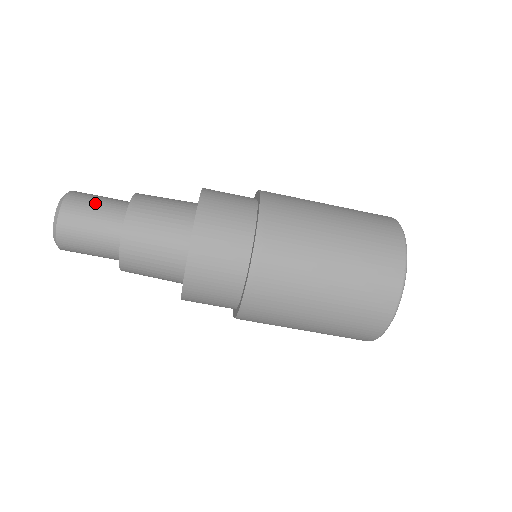
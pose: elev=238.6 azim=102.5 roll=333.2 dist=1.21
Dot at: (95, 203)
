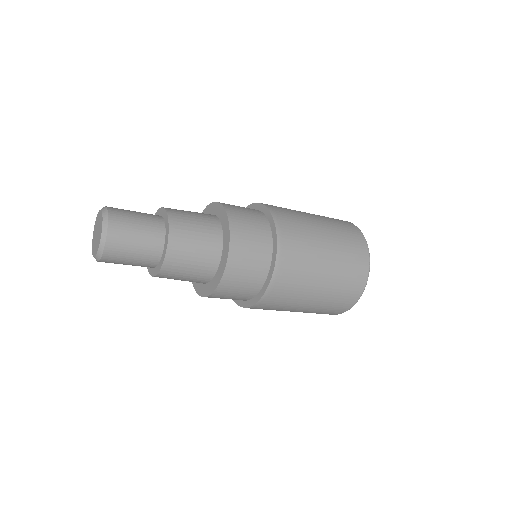
Dot at: (136, 220)
